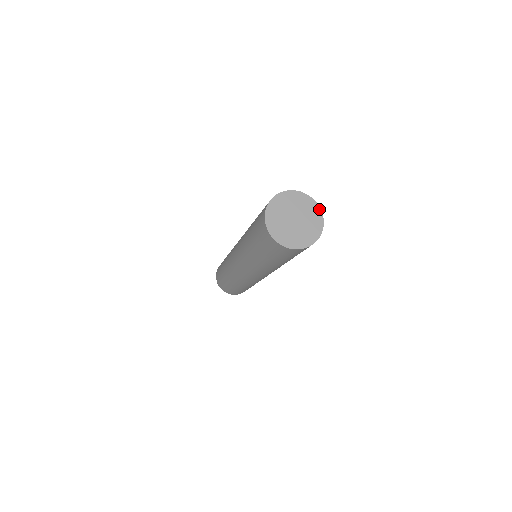
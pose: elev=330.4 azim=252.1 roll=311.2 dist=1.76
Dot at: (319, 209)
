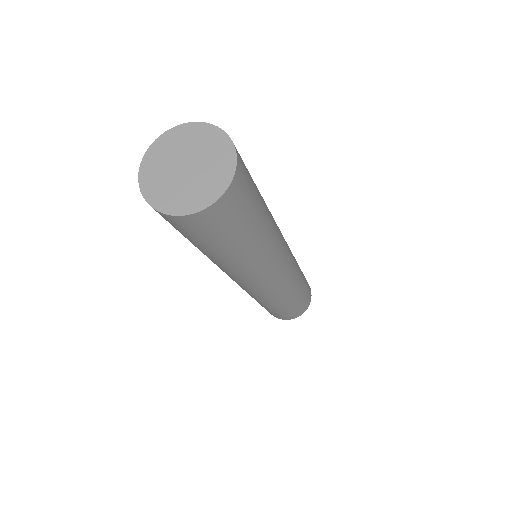
Dot at: (234, 156)
